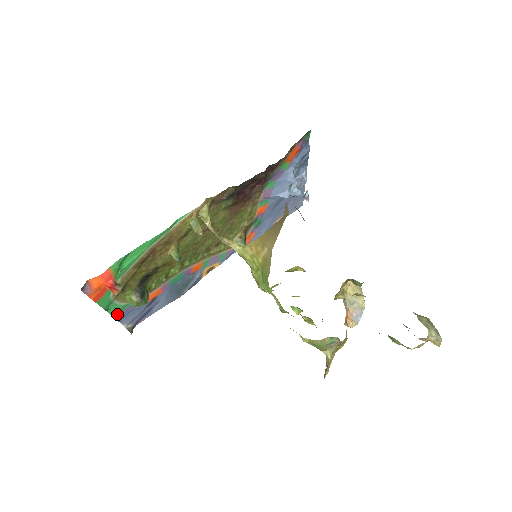
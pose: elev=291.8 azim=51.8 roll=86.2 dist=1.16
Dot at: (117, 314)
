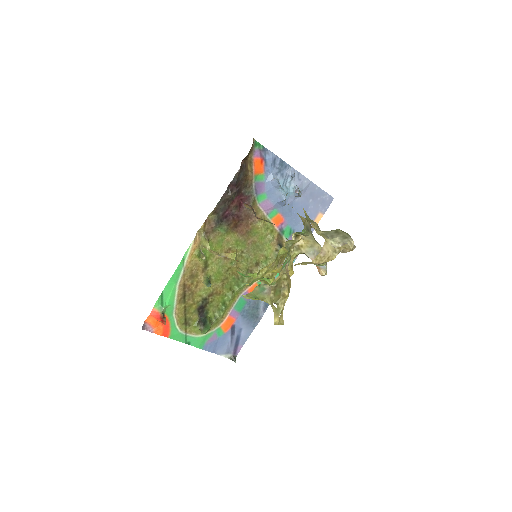
Dot at: (204, 346)
